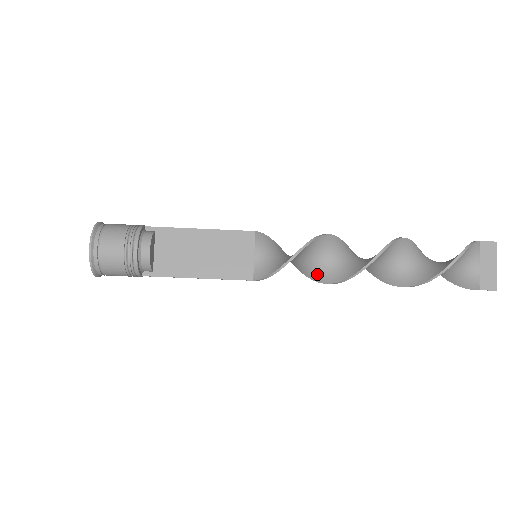
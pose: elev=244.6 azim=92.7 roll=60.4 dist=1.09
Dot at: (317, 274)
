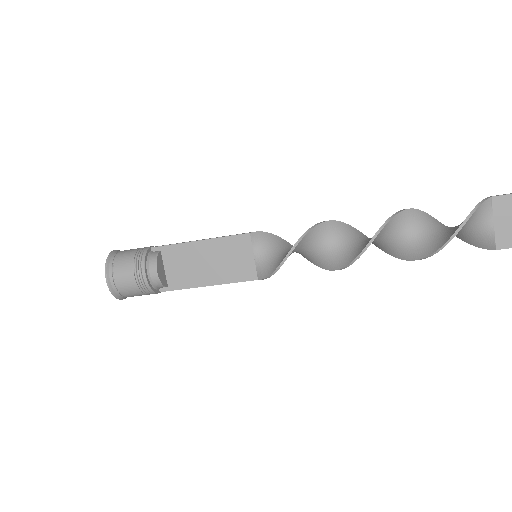
Dot at: (319, 261)
